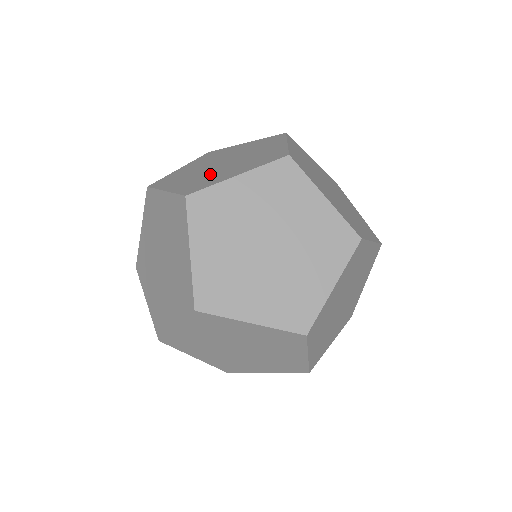
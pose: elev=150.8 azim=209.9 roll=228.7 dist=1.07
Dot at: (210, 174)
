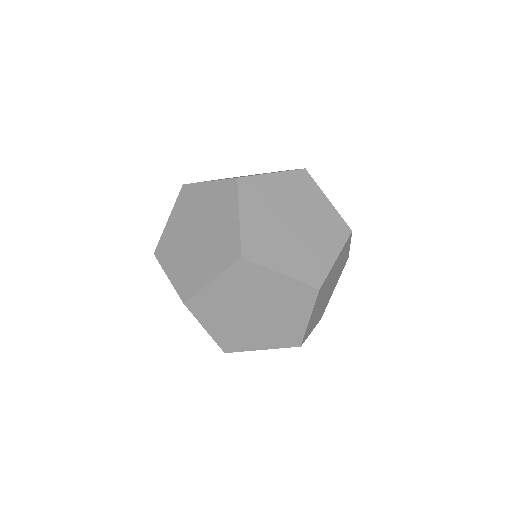
Dot at: (274, 236)
